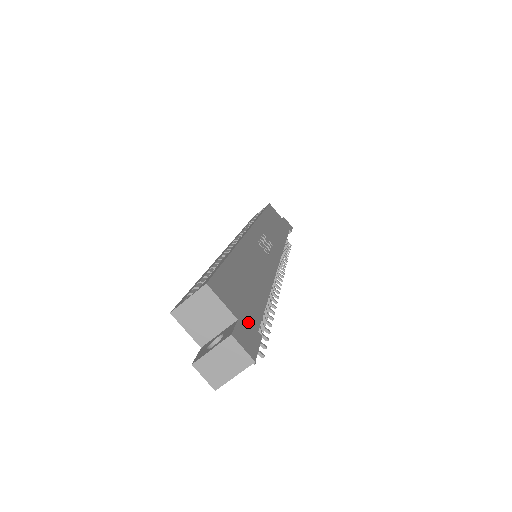
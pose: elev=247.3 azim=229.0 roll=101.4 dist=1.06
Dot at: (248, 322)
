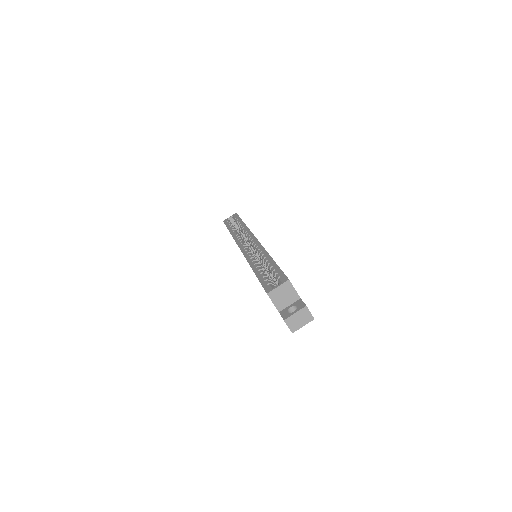
Dot at: occluded
